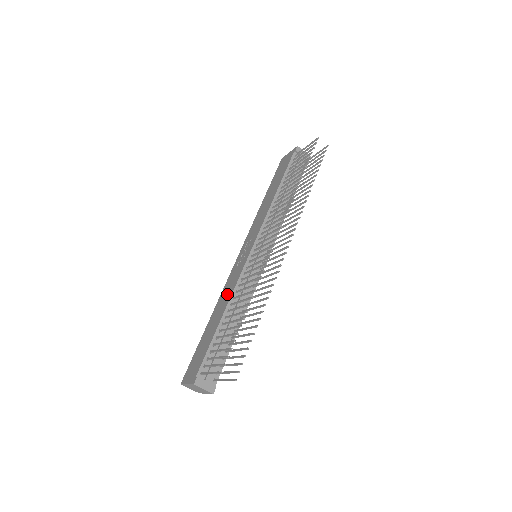
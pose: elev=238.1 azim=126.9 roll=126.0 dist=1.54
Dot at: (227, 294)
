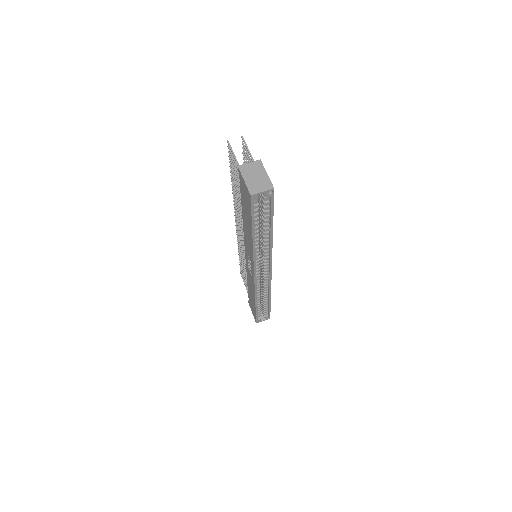
Dot at: (246, 237)
